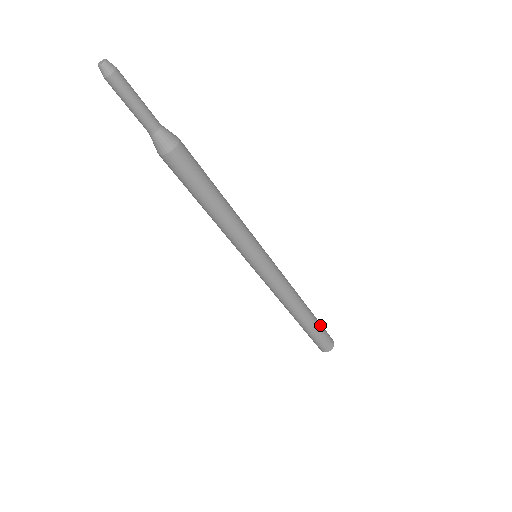
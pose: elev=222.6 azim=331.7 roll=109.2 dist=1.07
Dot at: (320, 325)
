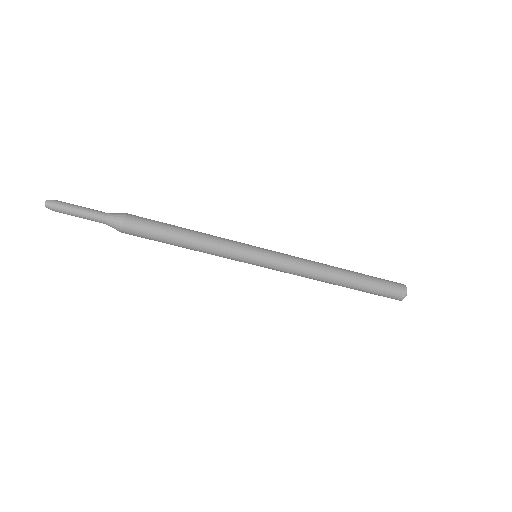
Dot at: (372, 287)
